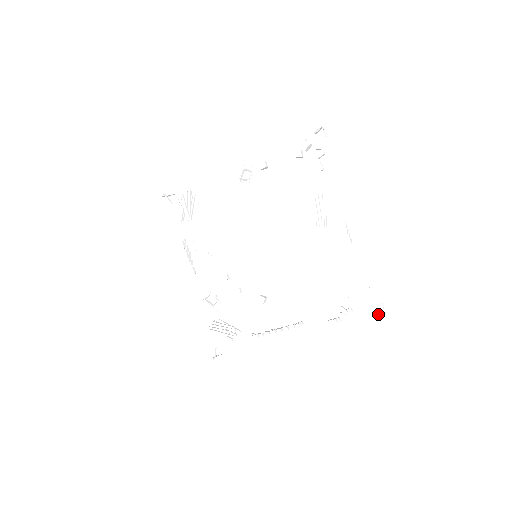
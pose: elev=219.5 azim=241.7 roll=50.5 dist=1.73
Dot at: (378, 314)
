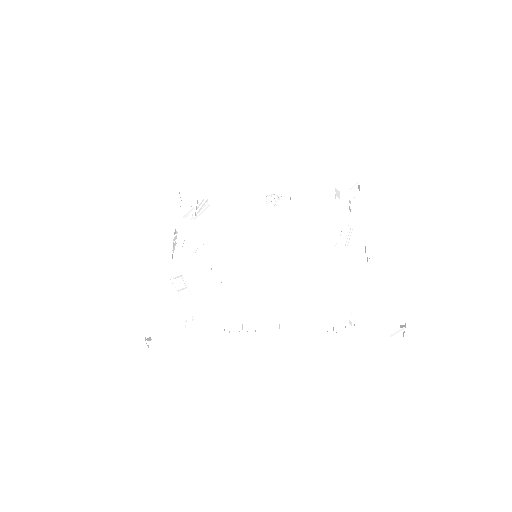
Dot at: (398, 330)
